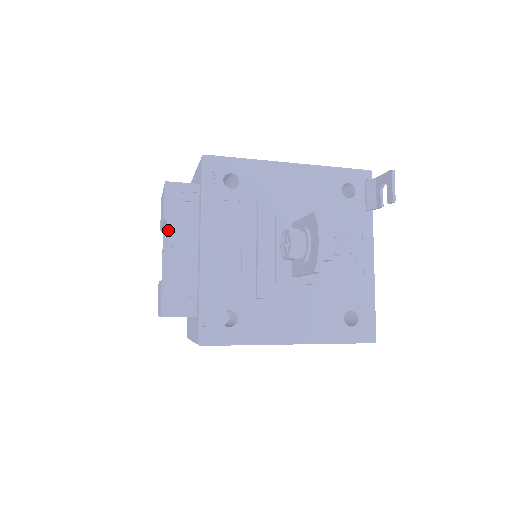
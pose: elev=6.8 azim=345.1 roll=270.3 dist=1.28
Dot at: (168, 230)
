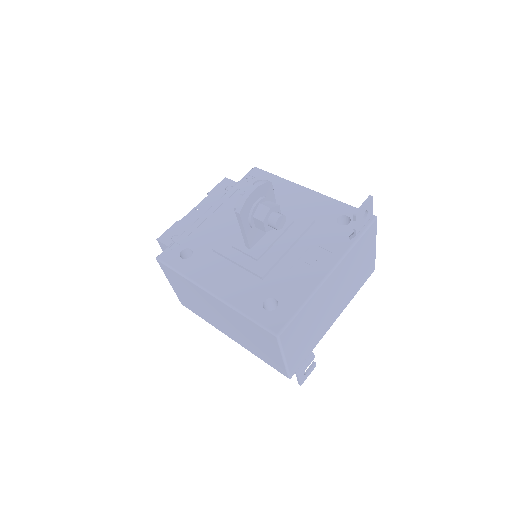
Dot at: (204, 200)
